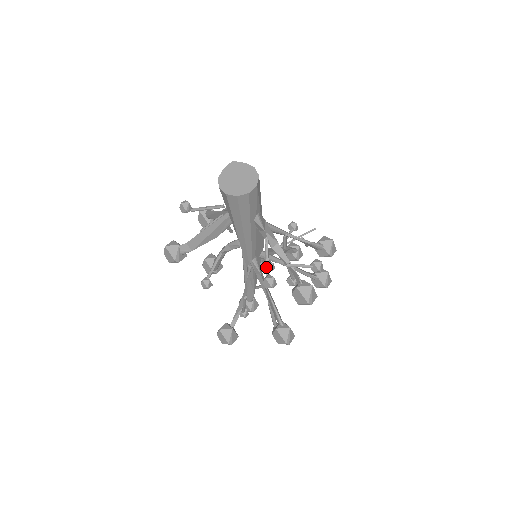
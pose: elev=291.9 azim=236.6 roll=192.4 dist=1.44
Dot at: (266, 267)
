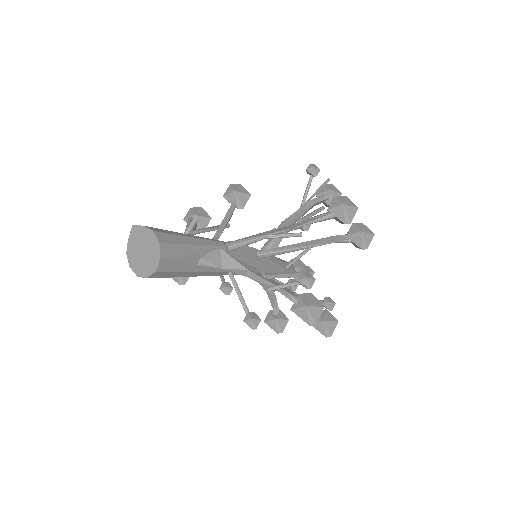
Dot at: (242, 305)
